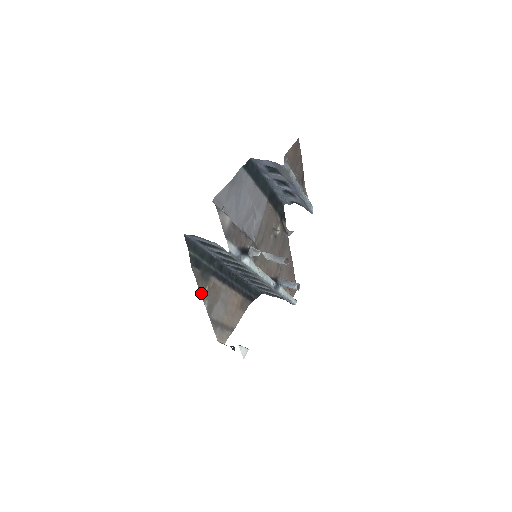
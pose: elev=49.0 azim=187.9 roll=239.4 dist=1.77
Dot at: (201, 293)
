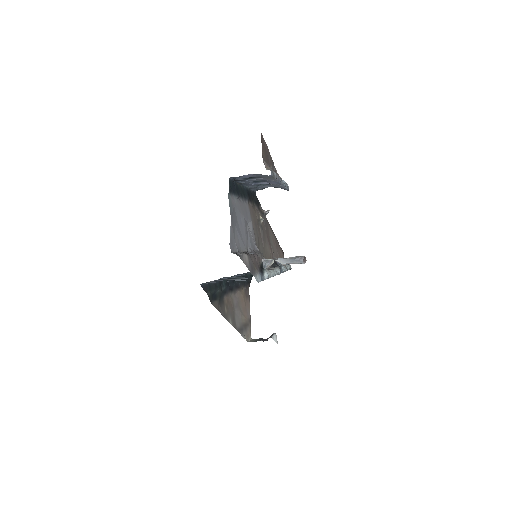
Dot at: (224, 317)
